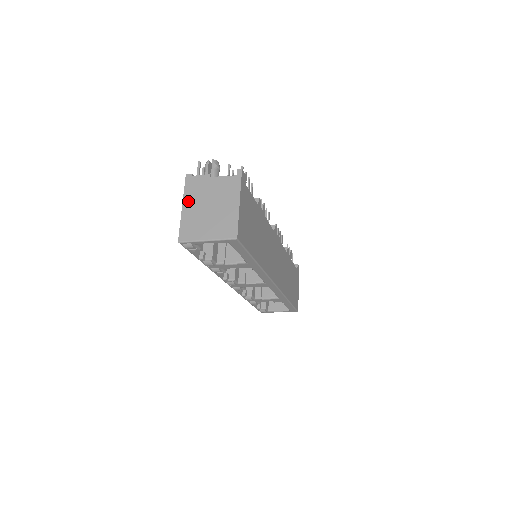
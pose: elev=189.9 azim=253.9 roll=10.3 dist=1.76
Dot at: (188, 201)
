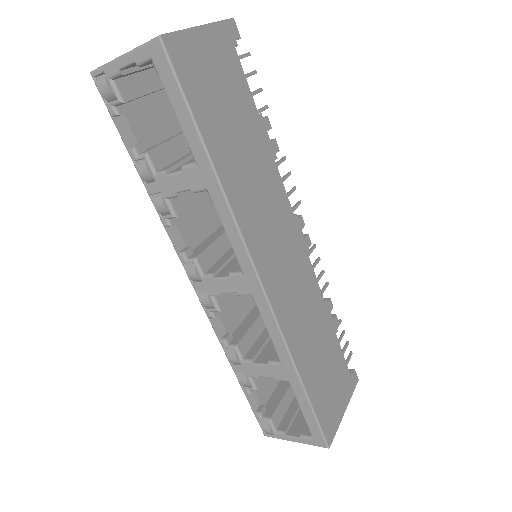
Dot at: occluded
